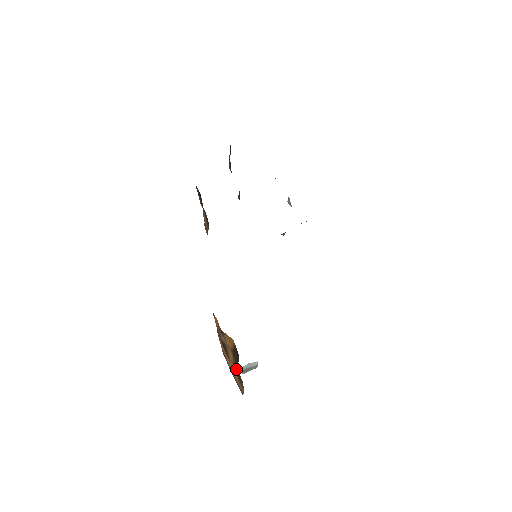
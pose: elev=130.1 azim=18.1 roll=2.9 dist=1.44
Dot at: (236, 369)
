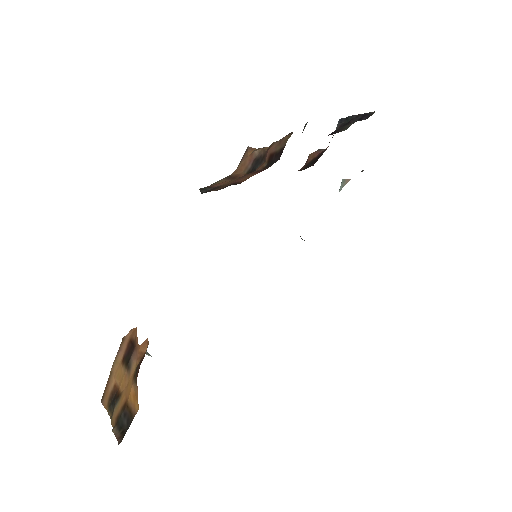
Dot at: (115, 412)
